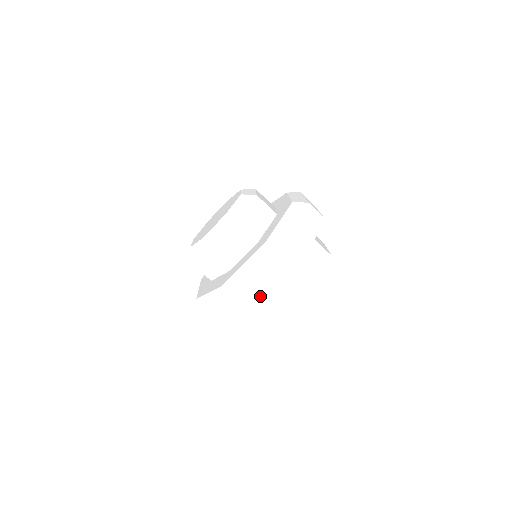
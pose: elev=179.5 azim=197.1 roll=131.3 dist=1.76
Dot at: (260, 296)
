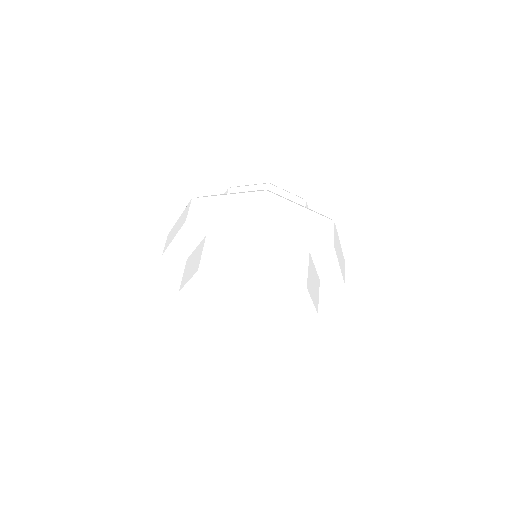
Dot at: (215, 213)
